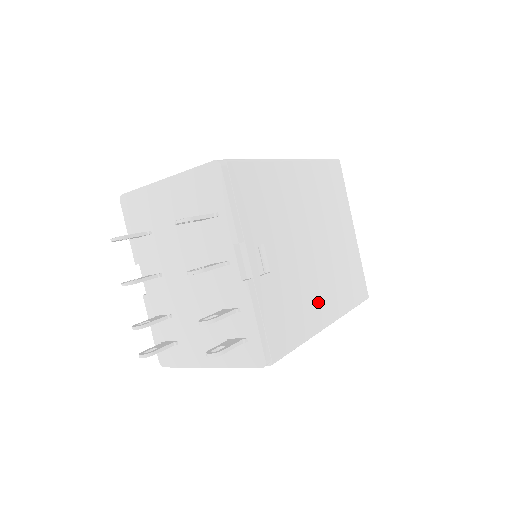
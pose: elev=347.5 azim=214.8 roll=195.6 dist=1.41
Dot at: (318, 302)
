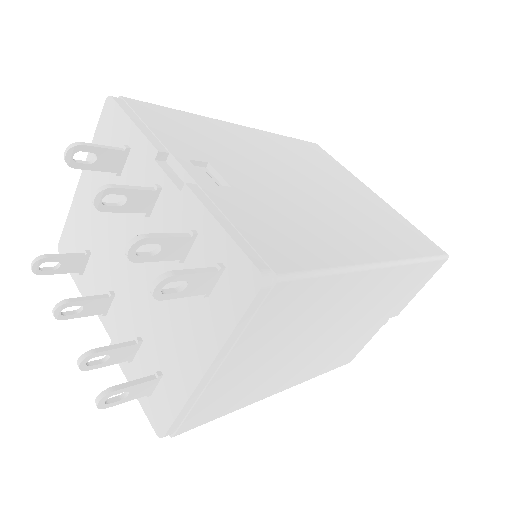
Dot at: (347, 236)
